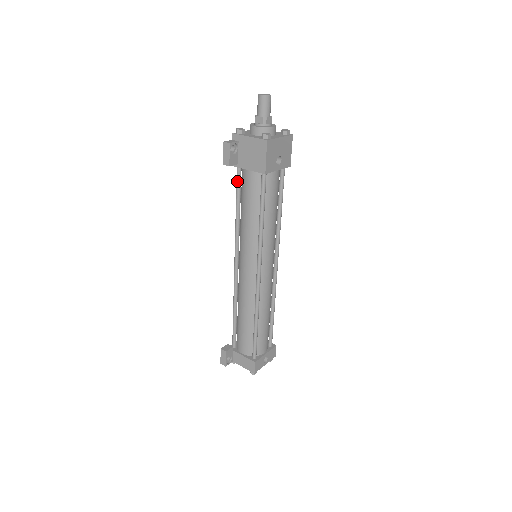
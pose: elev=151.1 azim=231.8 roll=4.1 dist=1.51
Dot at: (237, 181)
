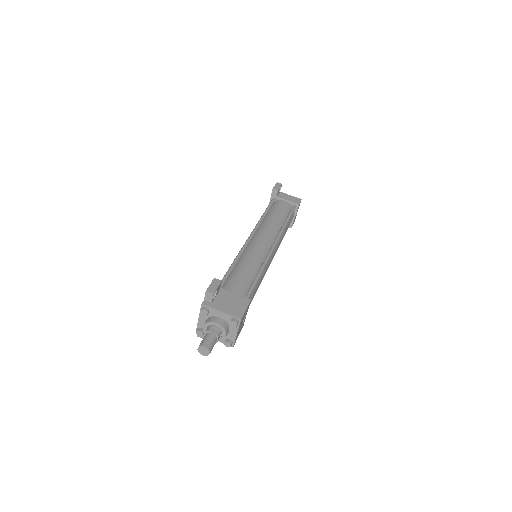
Dot at: occluded
